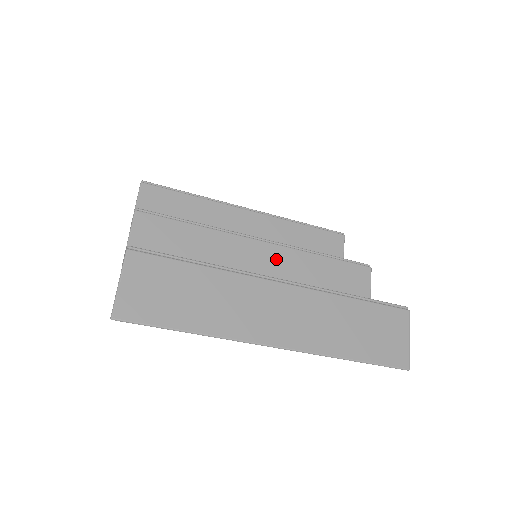
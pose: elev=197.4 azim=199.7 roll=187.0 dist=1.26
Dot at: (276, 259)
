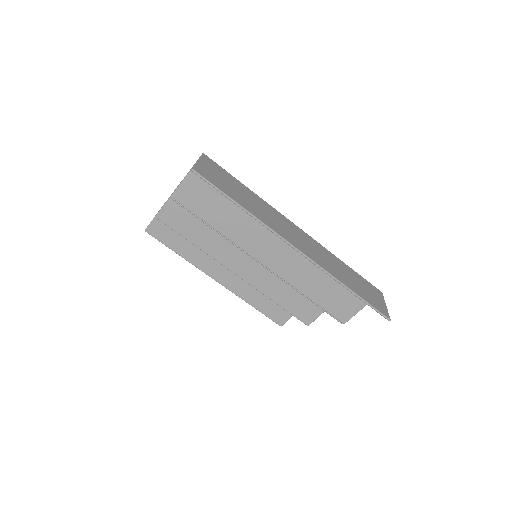
Dot at: occluded
